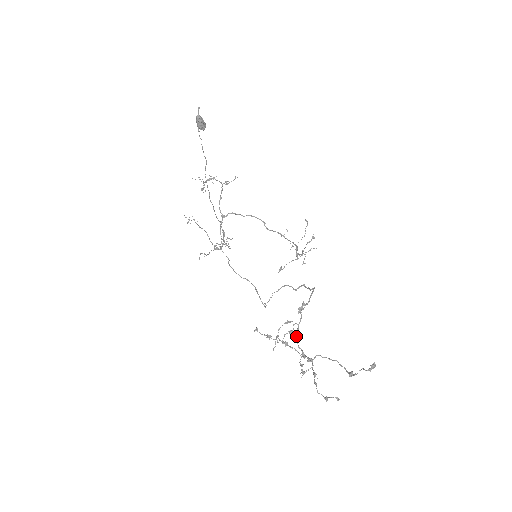
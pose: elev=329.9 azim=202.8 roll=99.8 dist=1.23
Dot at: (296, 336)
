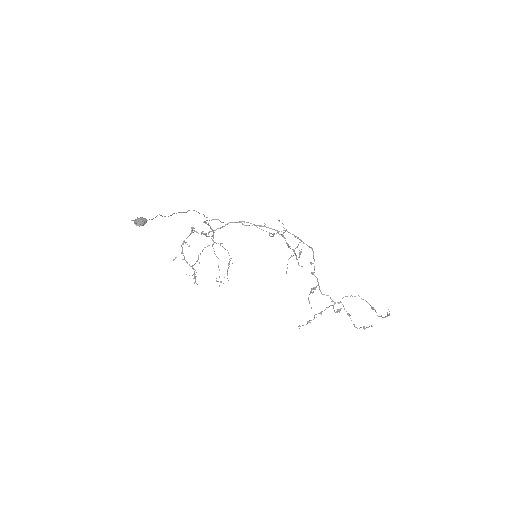
Dot at: occluded
